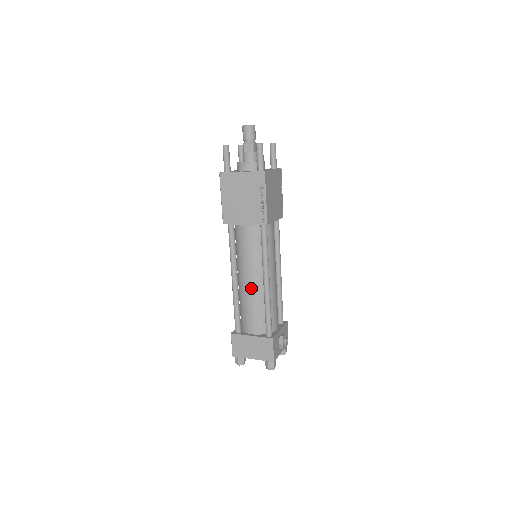
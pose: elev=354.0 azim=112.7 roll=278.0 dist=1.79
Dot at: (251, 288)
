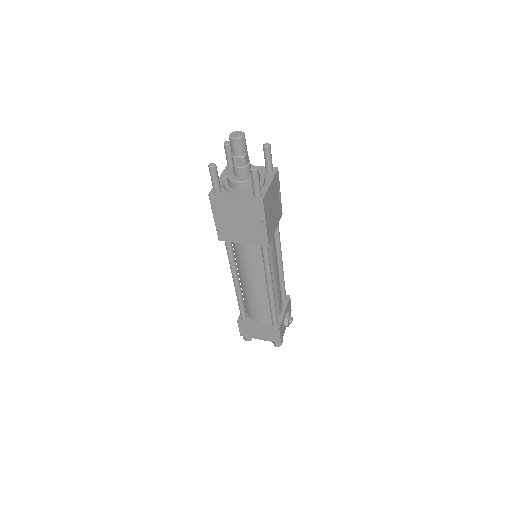
Dot at: (254, 291)
